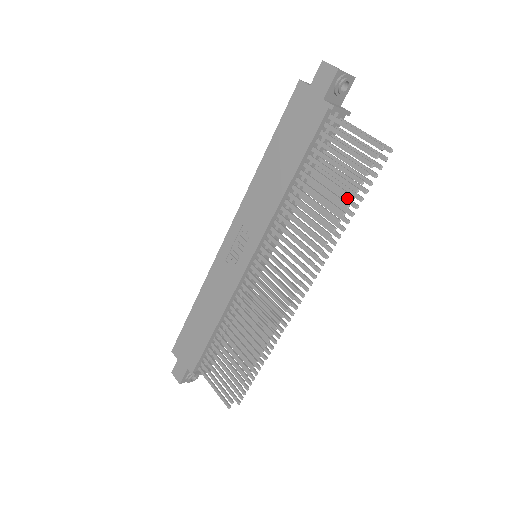
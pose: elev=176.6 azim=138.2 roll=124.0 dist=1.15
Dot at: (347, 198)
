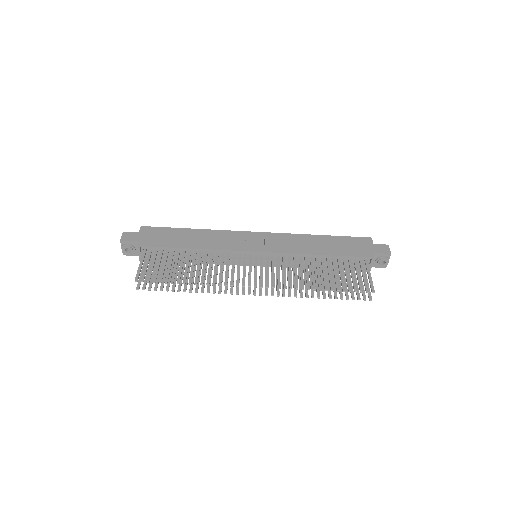
Dot at: occluded
